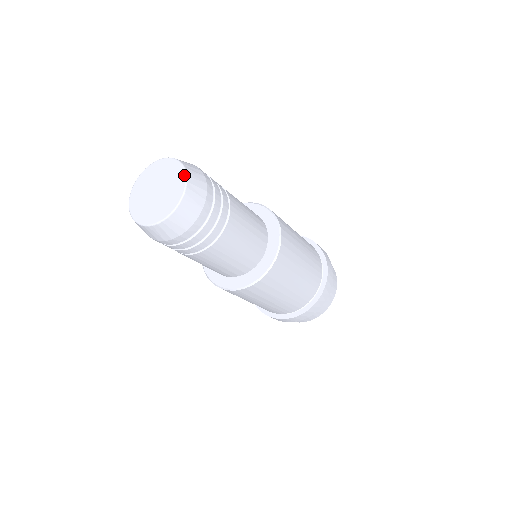
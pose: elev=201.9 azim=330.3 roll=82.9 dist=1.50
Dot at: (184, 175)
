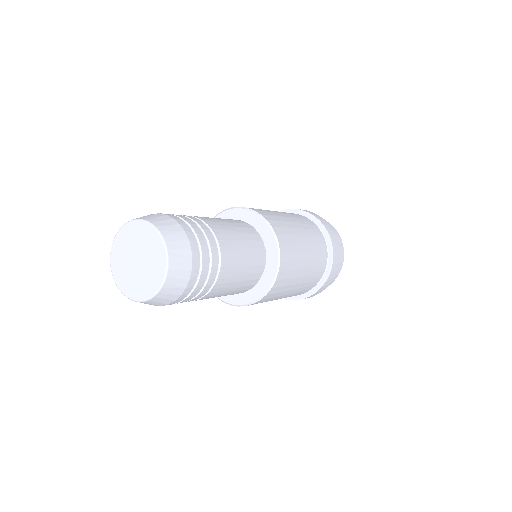
Dot at: (157, 290)
